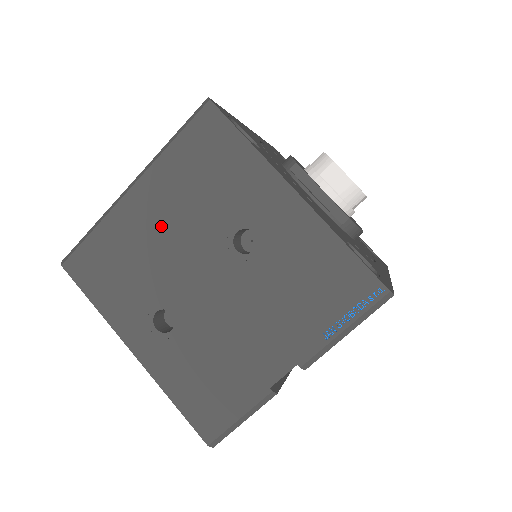
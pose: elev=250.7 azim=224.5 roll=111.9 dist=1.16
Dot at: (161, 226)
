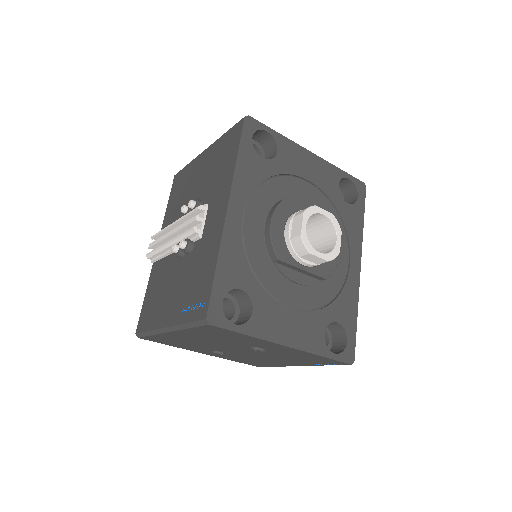
Dot at: (199, 341)
